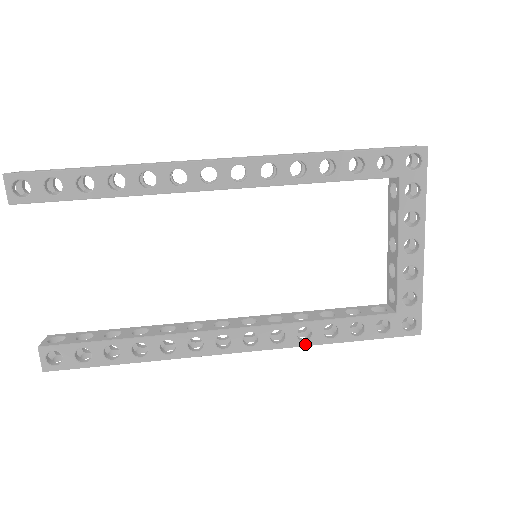
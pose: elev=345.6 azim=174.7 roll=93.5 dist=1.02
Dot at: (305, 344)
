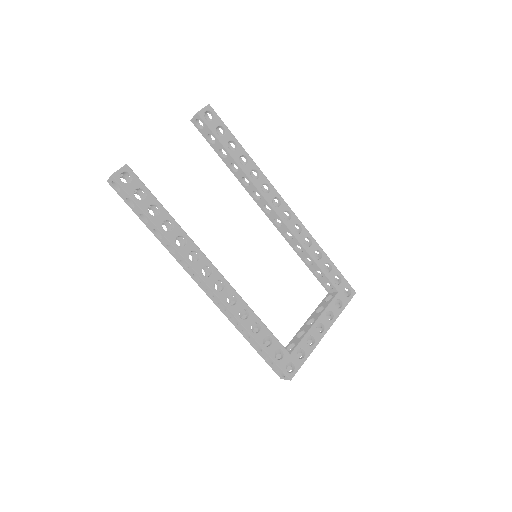
Dot at: (240, 319)
